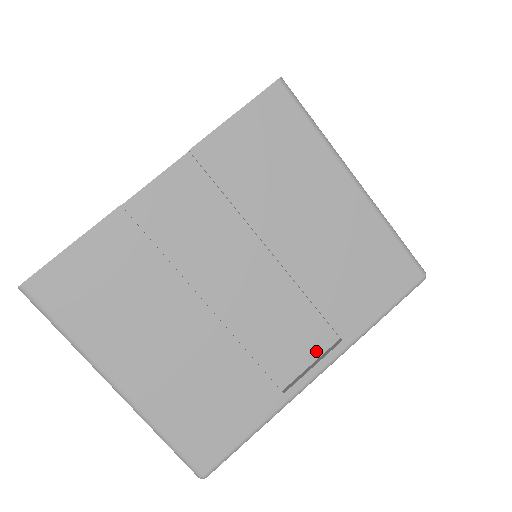
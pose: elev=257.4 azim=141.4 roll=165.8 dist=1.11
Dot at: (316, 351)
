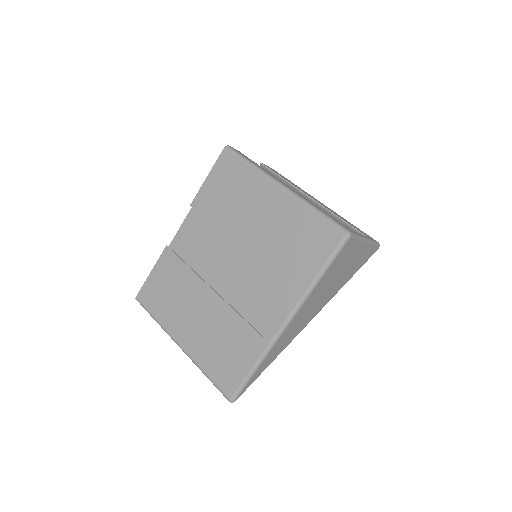
Dot at: (284, 307)
